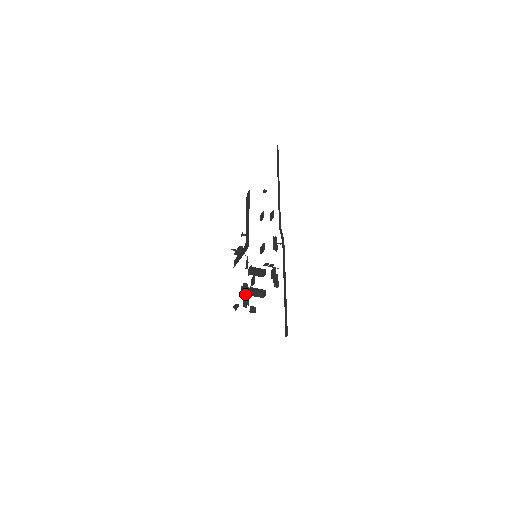
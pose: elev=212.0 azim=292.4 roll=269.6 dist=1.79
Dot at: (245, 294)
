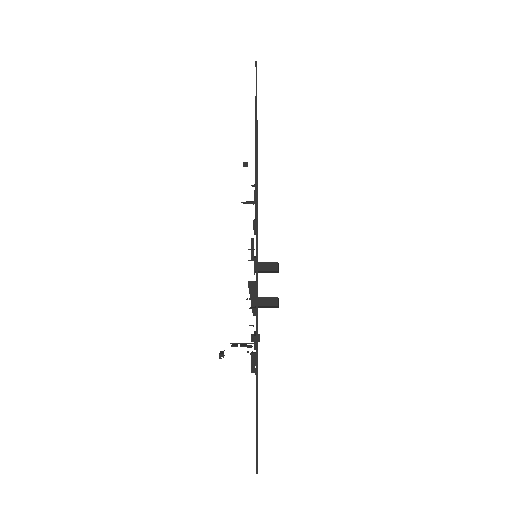
Dot at: occluded
